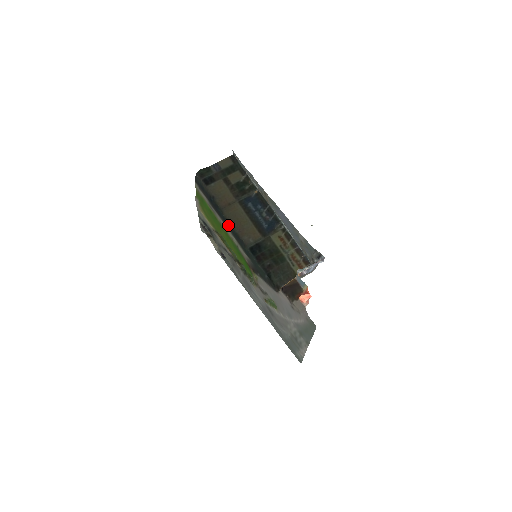
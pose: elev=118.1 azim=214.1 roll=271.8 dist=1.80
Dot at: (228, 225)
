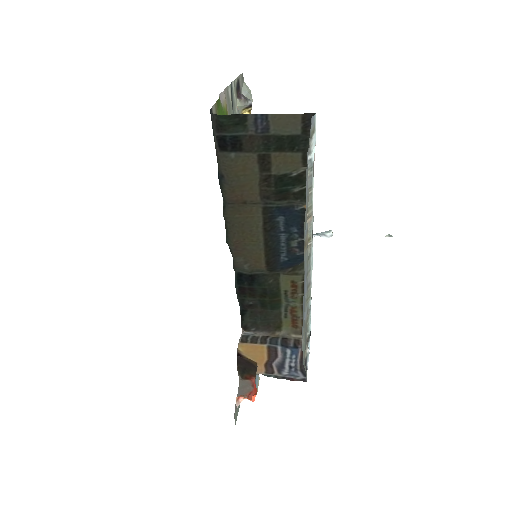
Dot at: occluded
